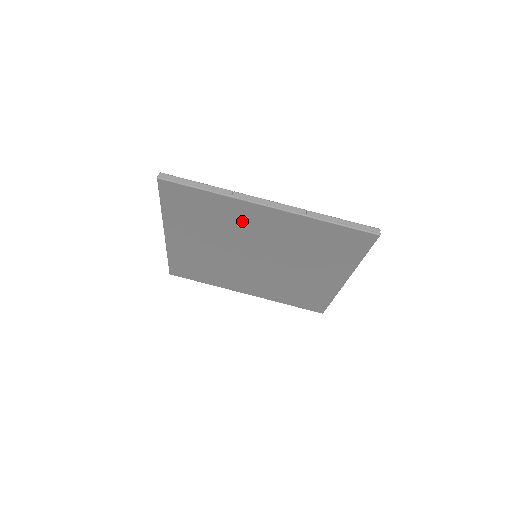
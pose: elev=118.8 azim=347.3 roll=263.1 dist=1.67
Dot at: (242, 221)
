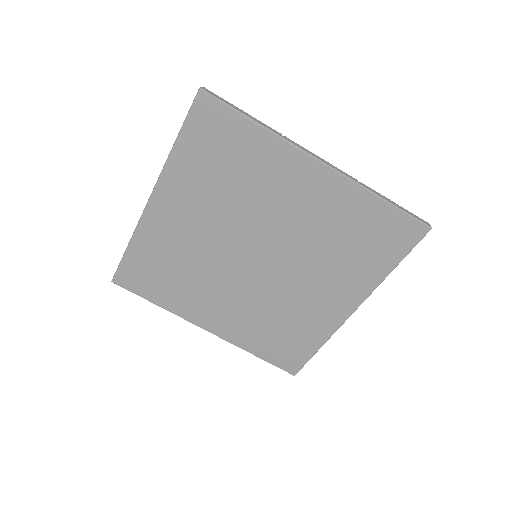
Dot at: (273, 184)
